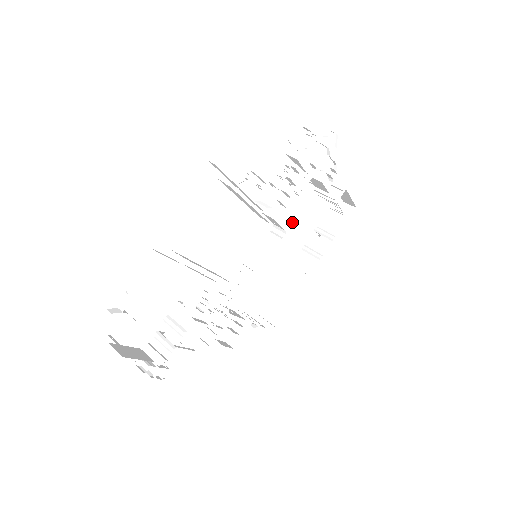
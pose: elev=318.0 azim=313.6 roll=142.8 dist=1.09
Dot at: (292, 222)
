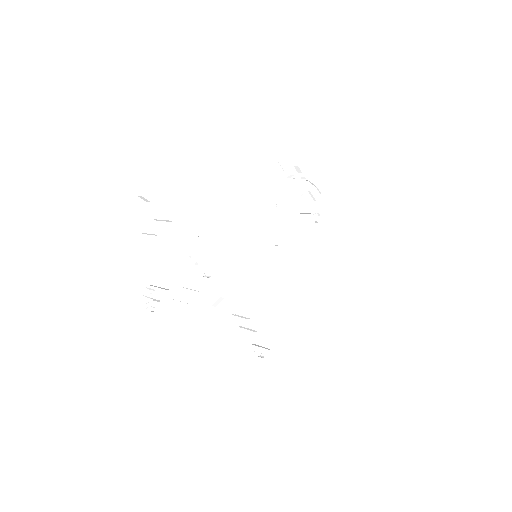
Dot at: (287, 252)
